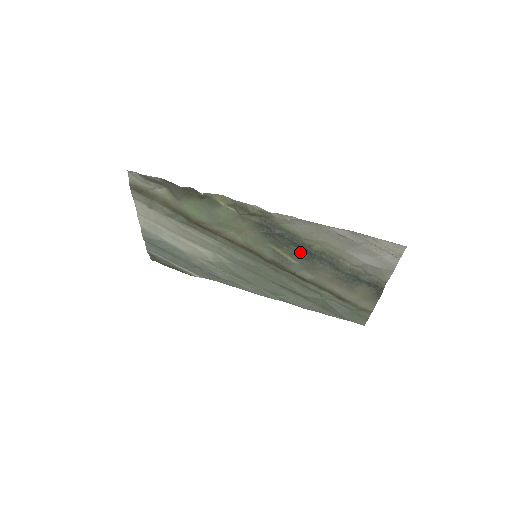
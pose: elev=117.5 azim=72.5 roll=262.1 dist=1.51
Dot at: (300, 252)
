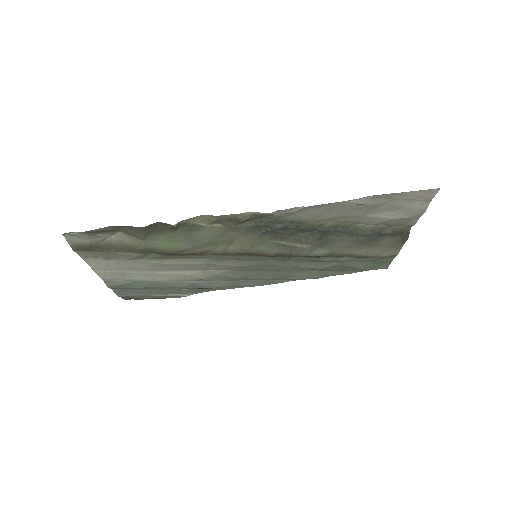
Dot at: (310, 235)
